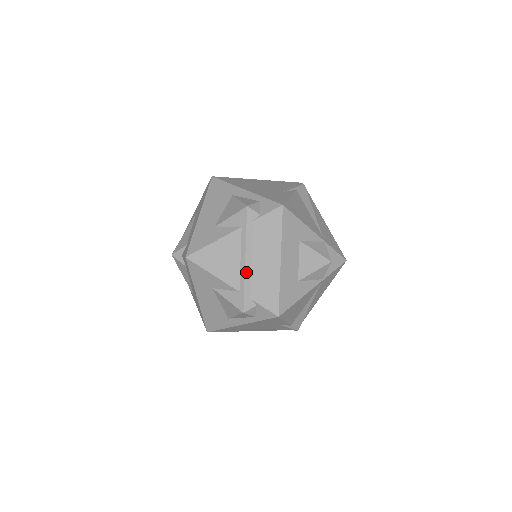
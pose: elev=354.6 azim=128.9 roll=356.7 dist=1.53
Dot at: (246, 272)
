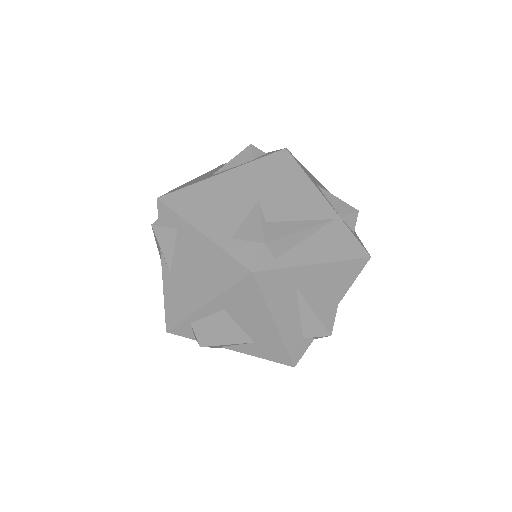
Dot at: occluded
